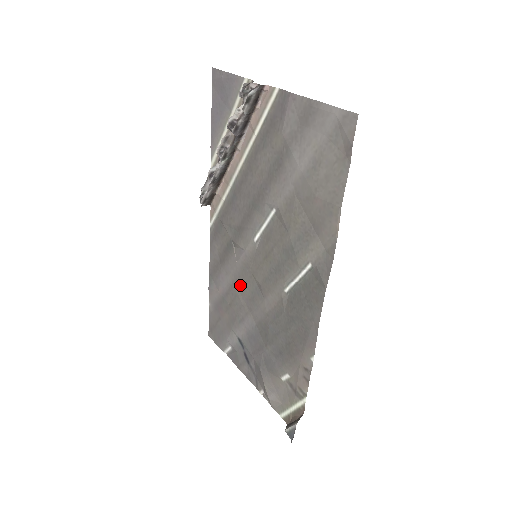
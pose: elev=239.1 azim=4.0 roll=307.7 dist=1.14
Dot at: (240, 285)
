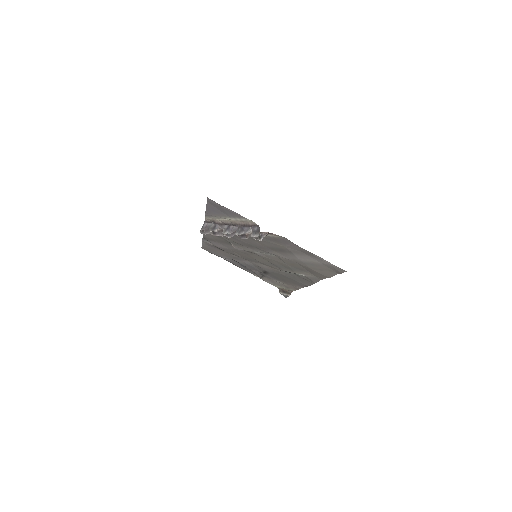
Dot at: (238, 253)
